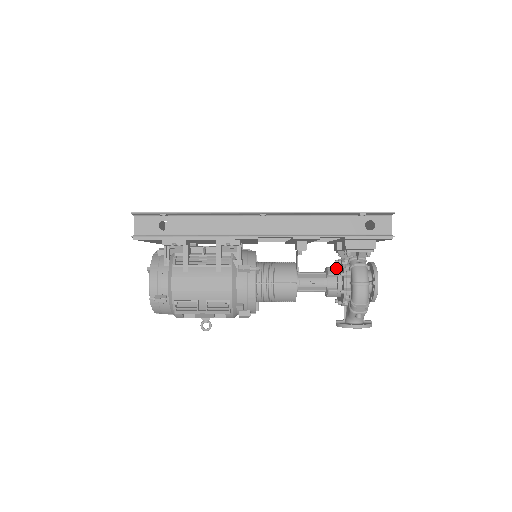
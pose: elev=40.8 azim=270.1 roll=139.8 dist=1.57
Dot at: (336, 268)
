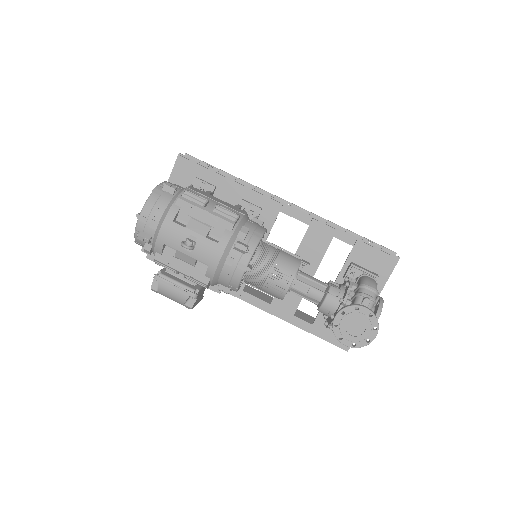
Dot at: occluded
